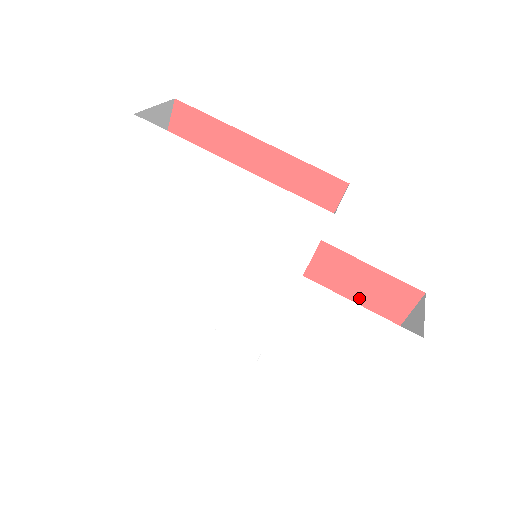
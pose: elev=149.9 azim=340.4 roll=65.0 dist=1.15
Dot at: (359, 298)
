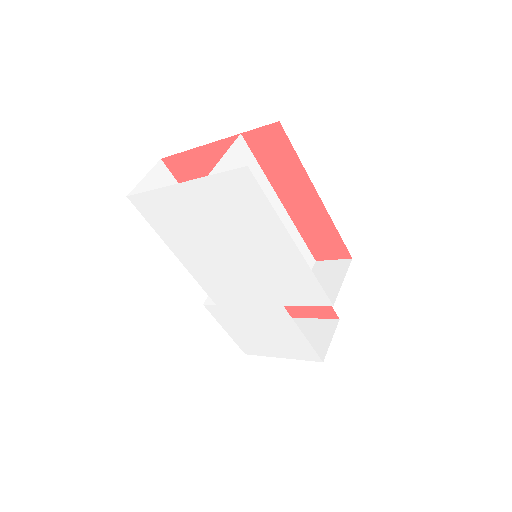
Dot at: occluded
